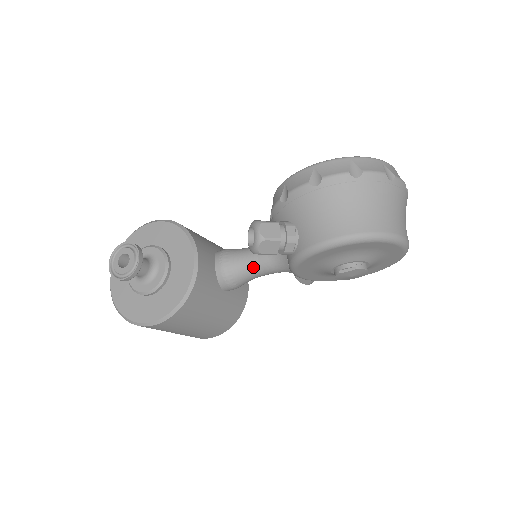
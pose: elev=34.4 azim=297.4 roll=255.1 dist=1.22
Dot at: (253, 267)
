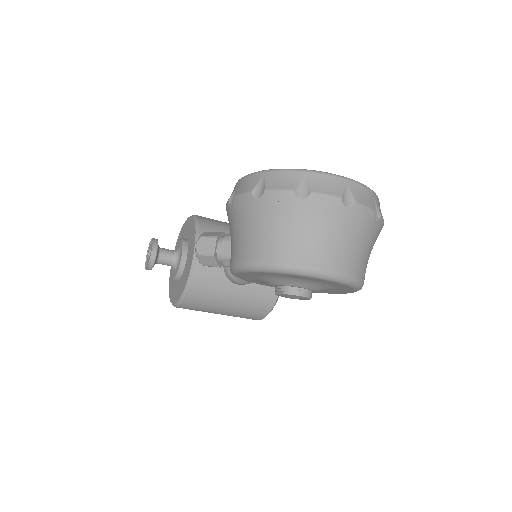
Dot at: occluded
